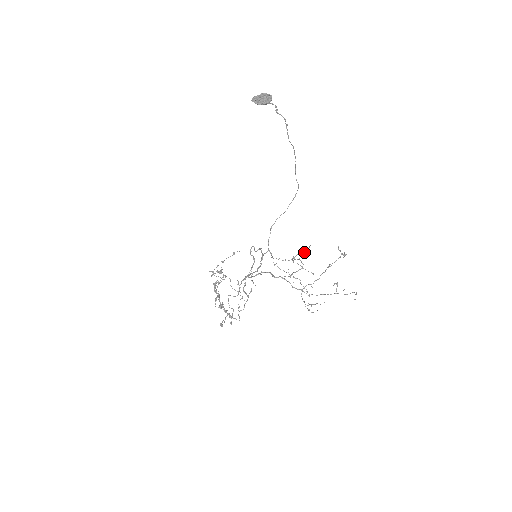
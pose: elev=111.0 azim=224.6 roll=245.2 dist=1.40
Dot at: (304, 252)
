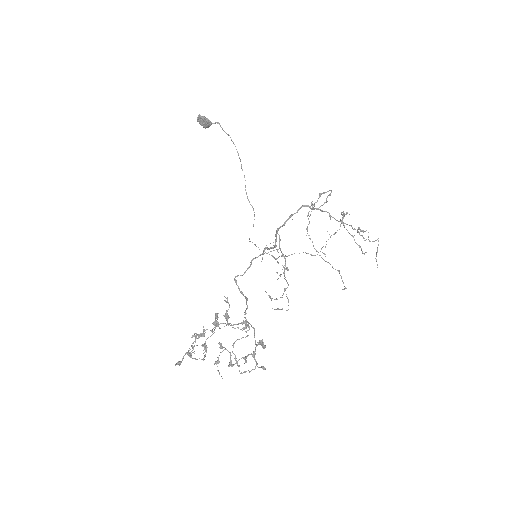
Dot at: (314, 205)
